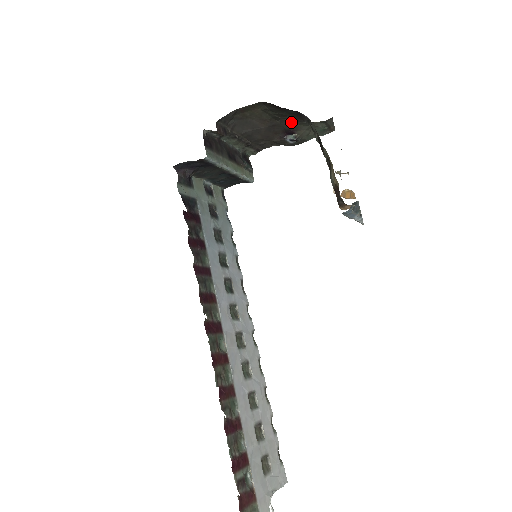
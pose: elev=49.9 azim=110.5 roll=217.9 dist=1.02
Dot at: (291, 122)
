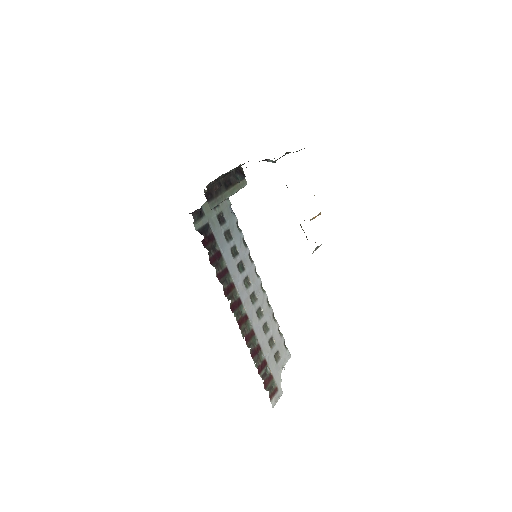
Dot at: occluded
